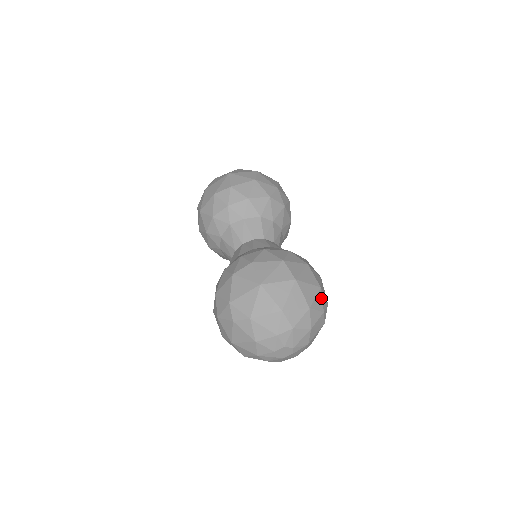
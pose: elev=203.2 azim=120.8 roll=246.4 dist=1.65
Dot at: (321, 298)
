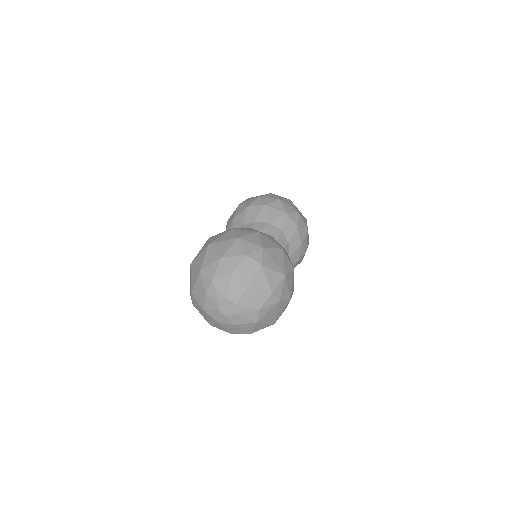
Dot at: (240, 245)
